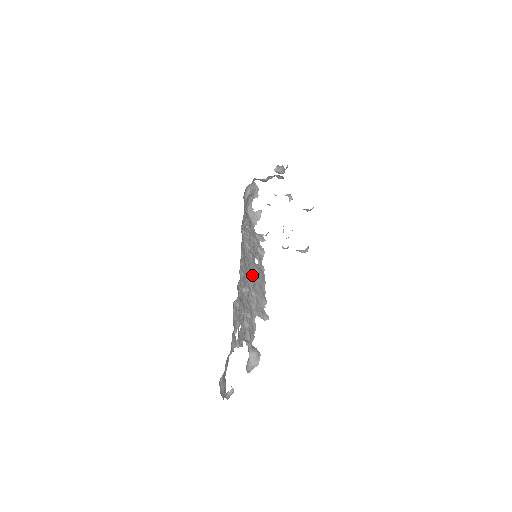
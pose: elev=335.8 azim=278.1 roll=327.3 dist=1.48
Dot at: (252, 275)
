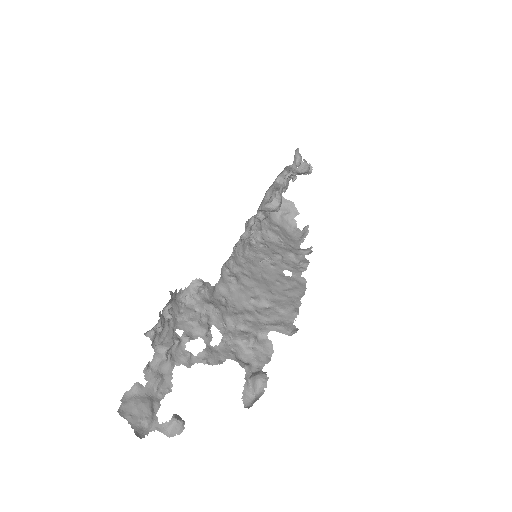
Dot at: (269, 286)
